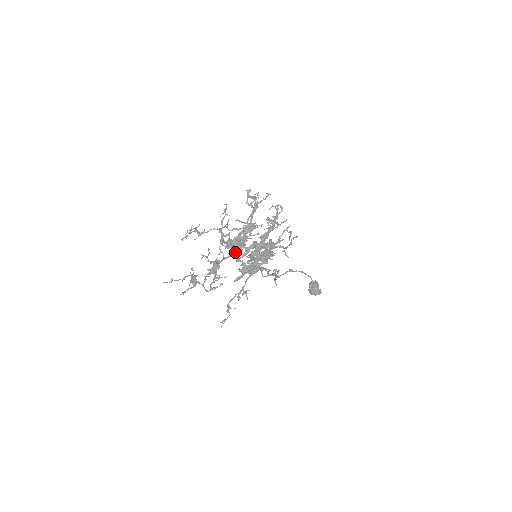
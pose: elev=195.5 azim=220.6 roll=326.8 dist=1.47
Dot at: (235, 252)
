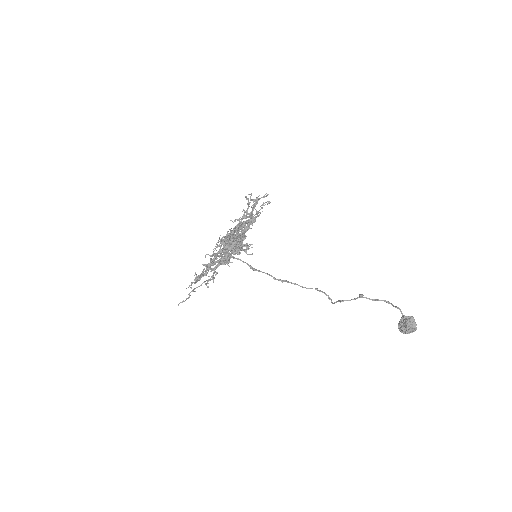
Dot at: (218, 246)
